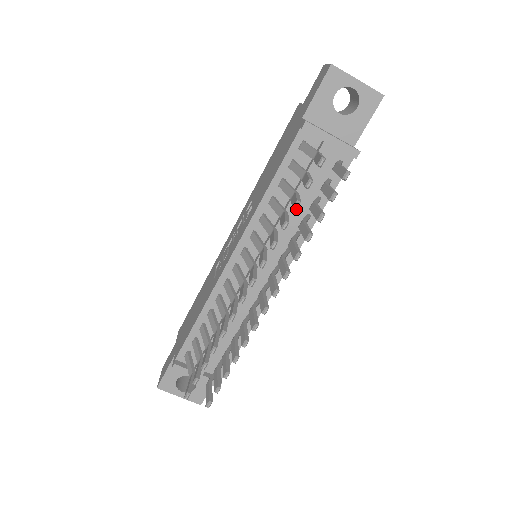
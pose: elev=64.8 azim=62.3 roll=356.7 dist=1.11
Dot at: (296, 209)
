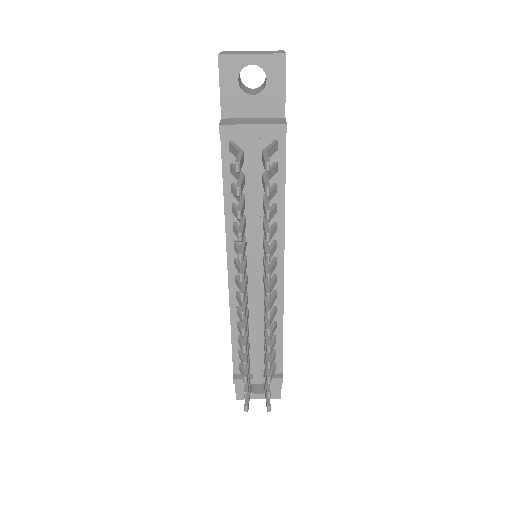
Dot at: (240, 219)
